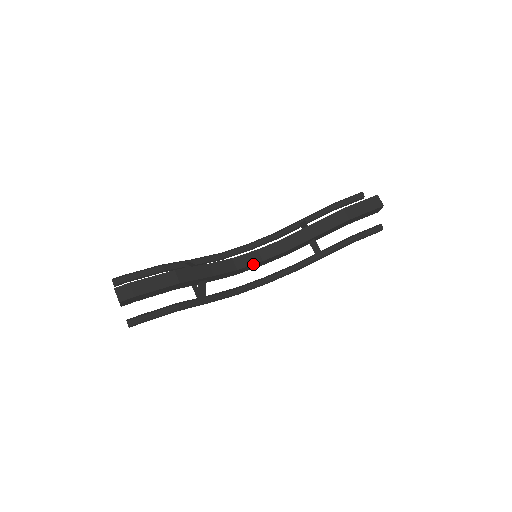
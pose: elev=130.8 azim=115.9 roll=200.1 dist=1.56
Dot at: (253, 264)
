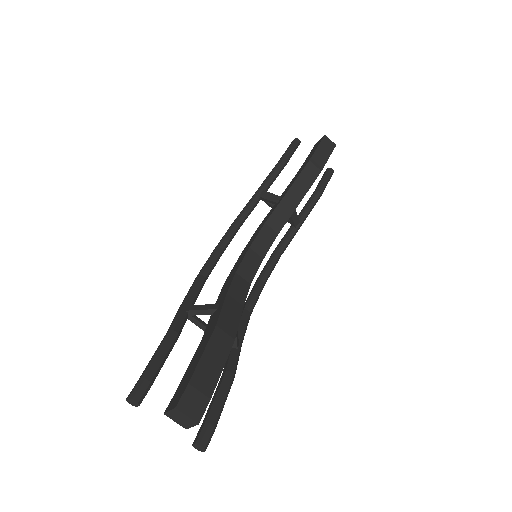
Dot at: (258, 268)
